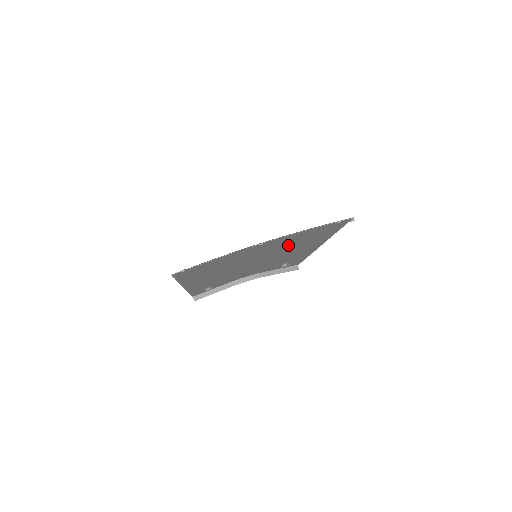
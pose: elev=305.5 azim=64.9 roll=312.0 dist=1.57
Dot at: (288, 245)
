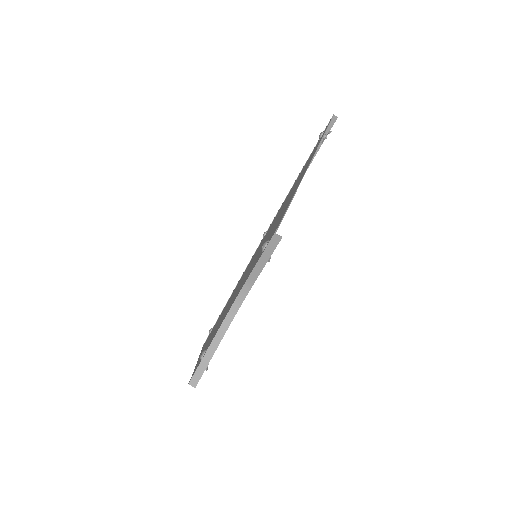
Dot at: occluded
